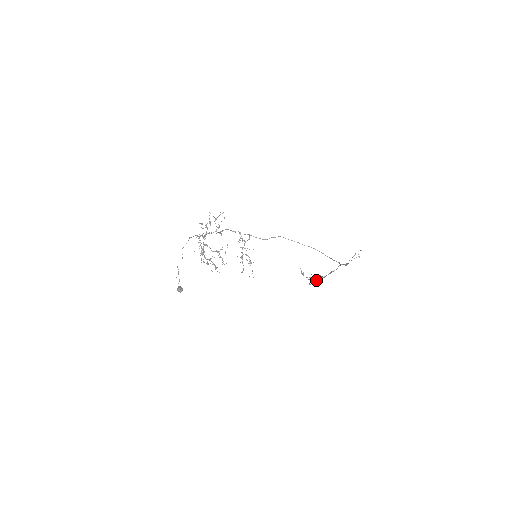
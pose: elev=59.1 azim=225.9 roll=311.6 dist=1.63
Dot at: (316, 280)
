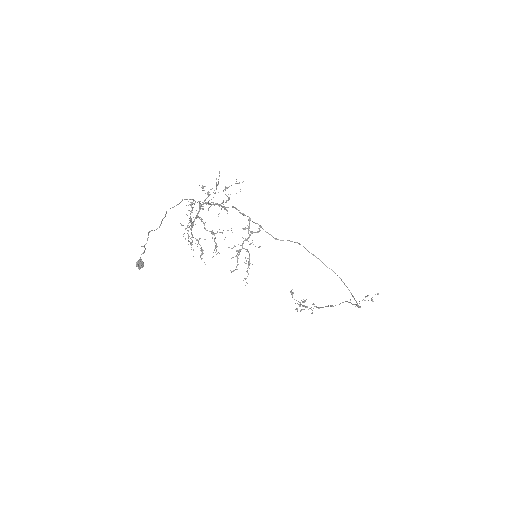
Dot at: occluded
